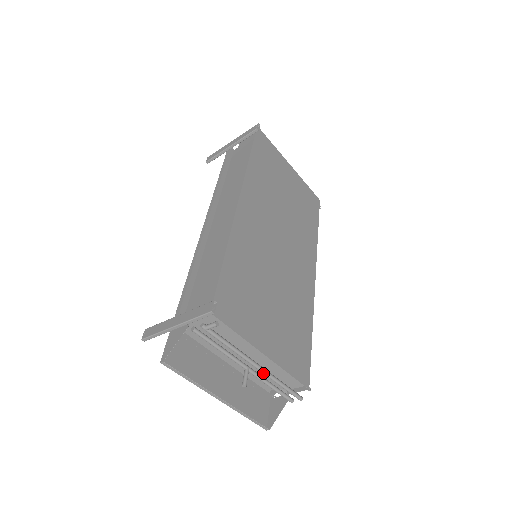
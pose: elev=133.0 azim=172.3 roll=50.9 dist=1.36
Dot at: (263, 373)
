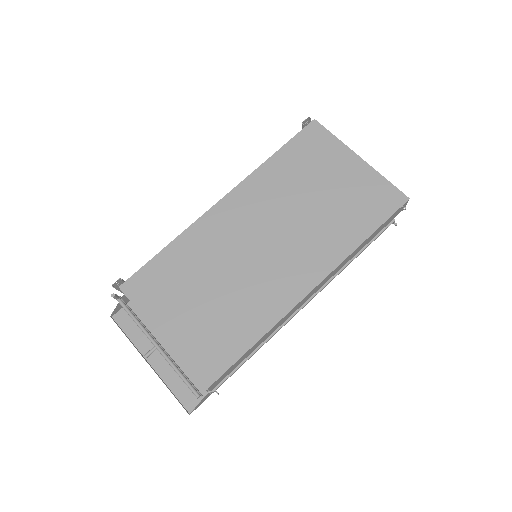
Dot at: (161, 353)
